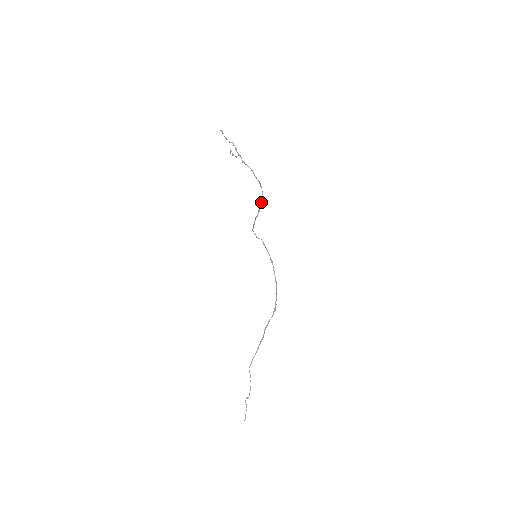
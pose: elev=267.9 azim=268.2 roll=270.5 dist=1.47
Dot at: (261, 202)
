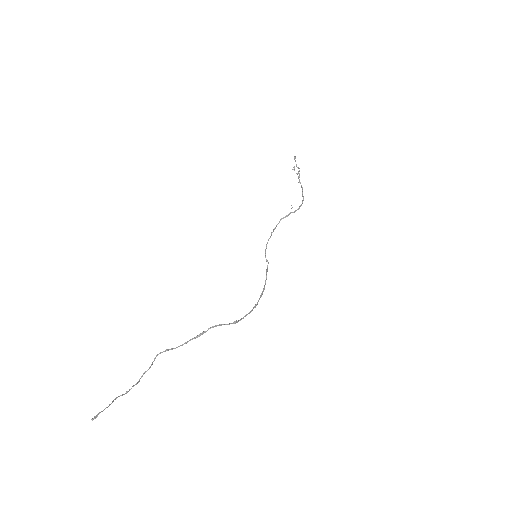
Dot at: (295, 210)
